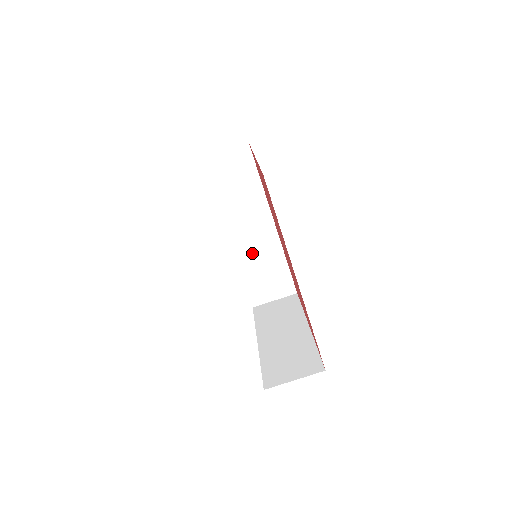
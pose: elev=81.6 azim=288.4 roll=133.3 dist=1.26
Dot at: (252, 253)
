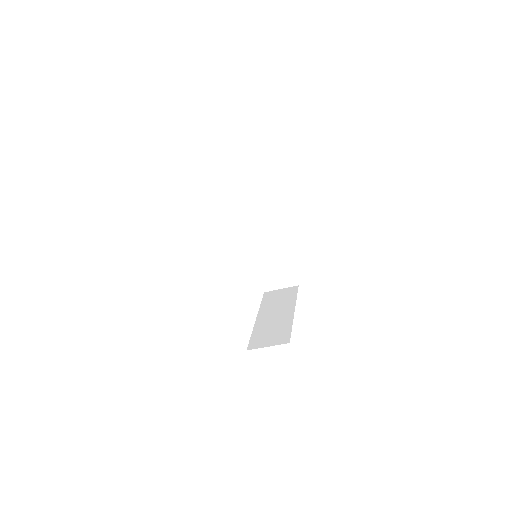
Dot at: (265, 251)
